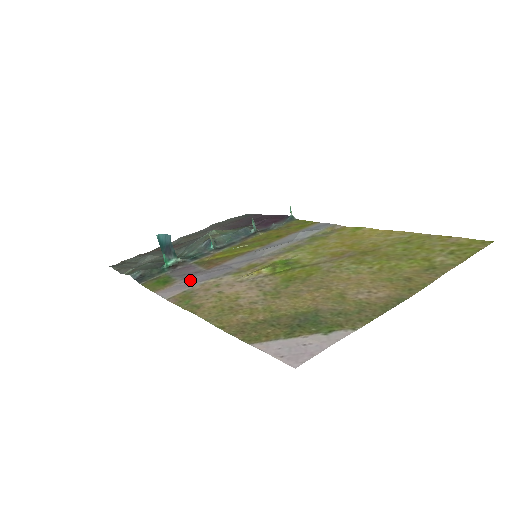
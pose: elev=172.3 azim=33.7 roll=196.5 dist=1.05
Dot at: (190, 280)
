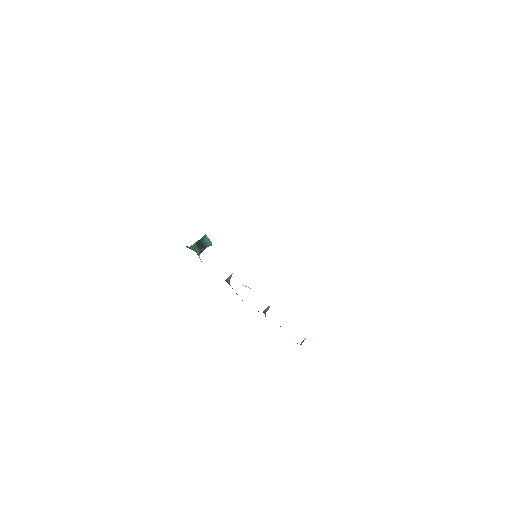
Dot at: occluded
